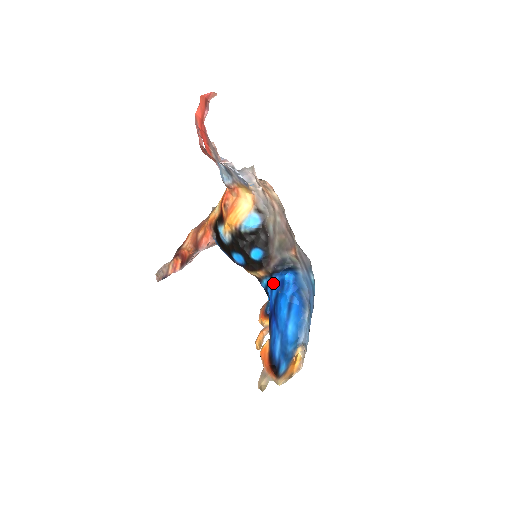
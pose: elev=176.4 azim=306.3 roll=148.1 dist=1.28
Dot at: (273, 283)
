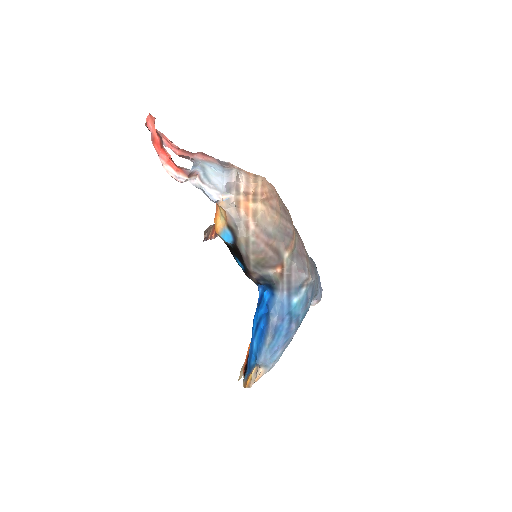
Dot at: occluded
